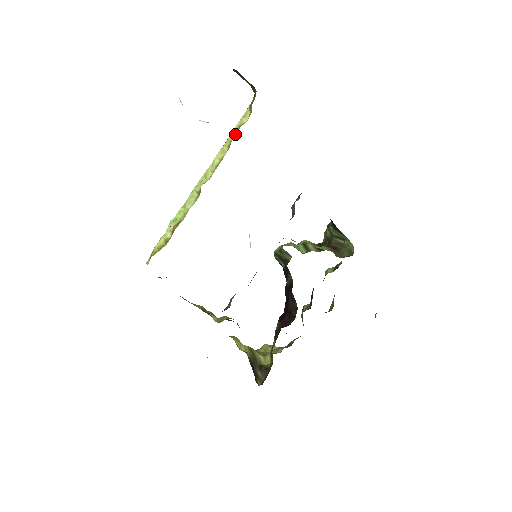
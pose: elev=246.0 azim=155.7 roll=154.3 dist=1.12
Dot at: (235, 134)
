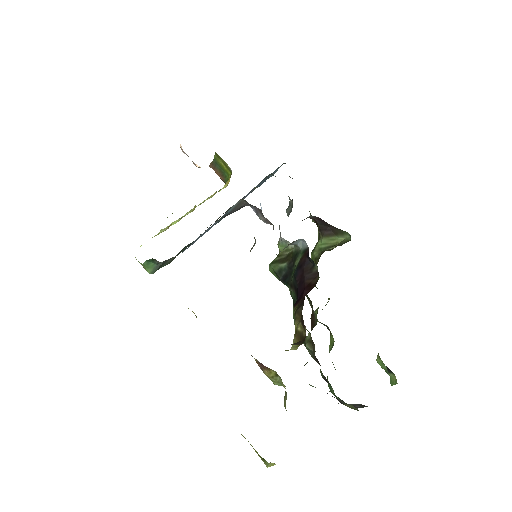
Dot at: occluded
